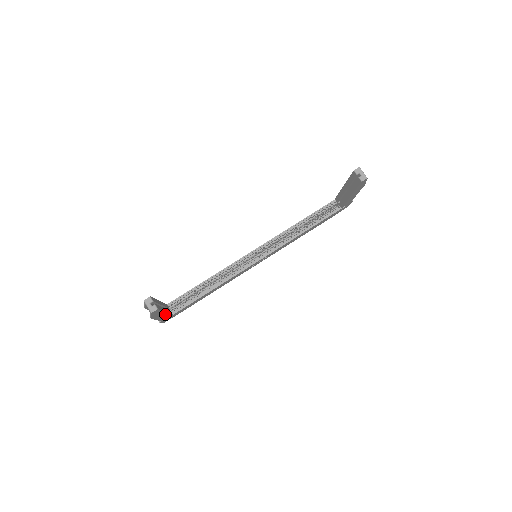
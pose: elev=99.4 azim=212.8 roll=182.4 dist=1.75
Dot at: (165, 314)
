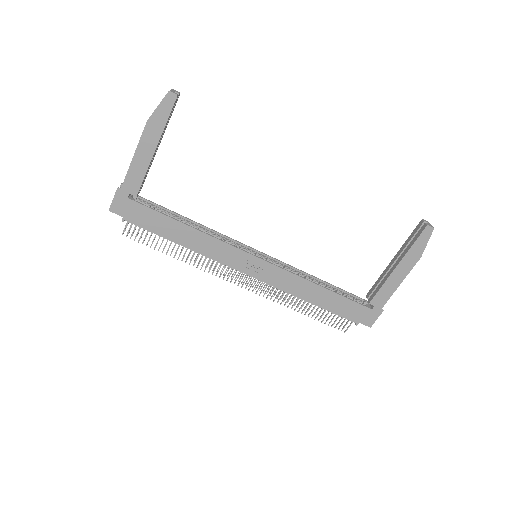
Dot at: (146, 161)
